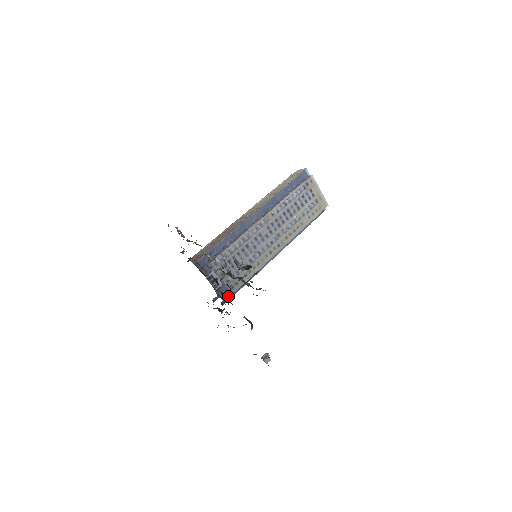
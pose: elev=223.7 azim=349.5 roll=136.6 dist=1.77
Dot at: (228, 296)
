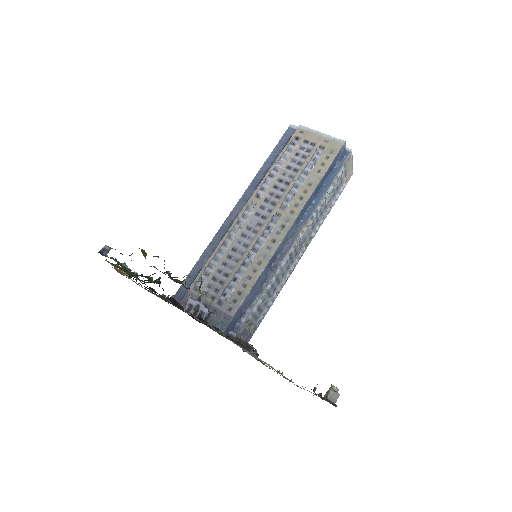
Dot at: (227, 322)
